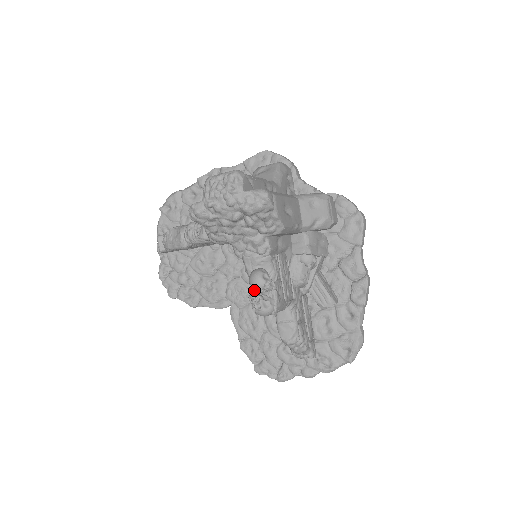
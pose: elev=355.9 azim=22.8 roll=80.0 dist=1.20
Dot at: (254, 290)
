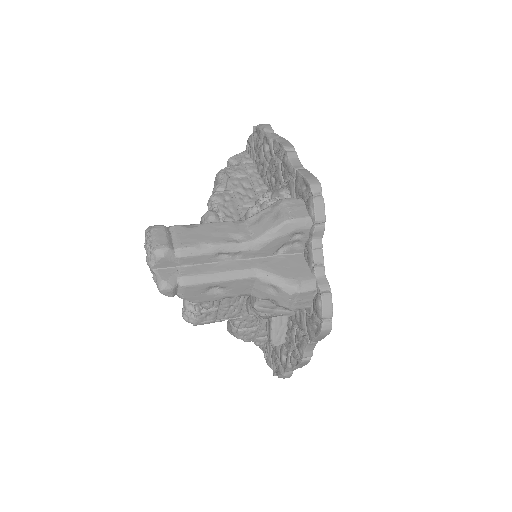
Dot at: occluded
